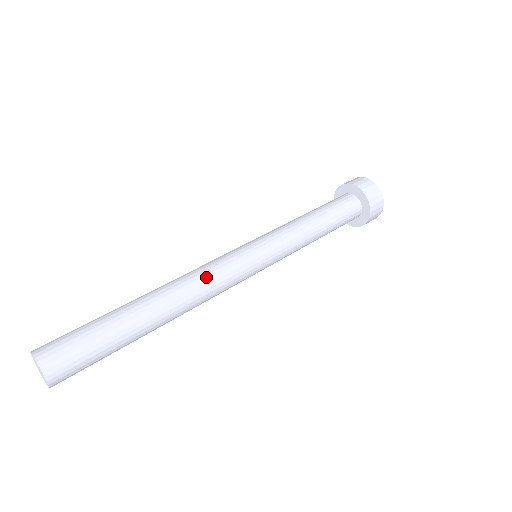
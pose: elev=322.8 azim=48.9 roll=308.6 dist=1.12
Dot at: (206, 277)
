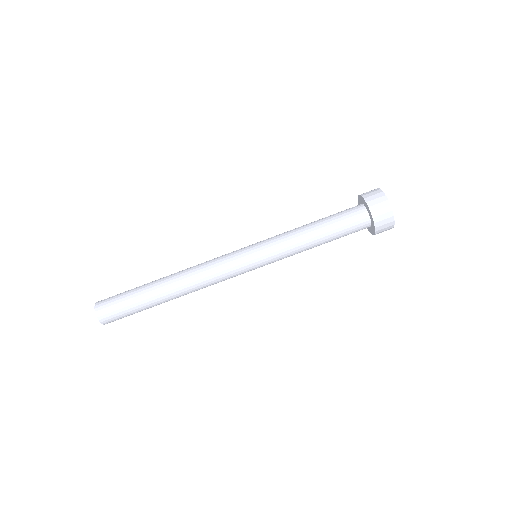
Dot at: (208, 278)
